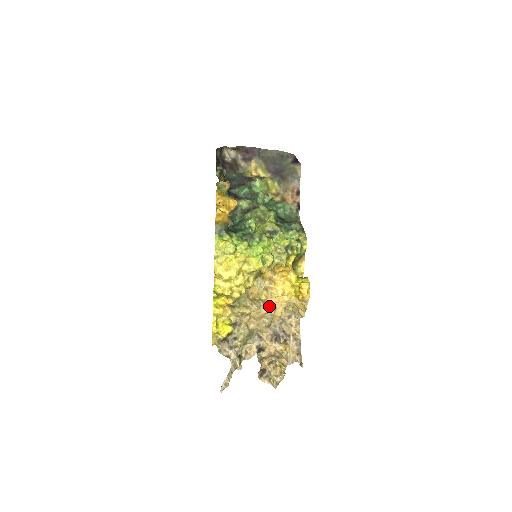
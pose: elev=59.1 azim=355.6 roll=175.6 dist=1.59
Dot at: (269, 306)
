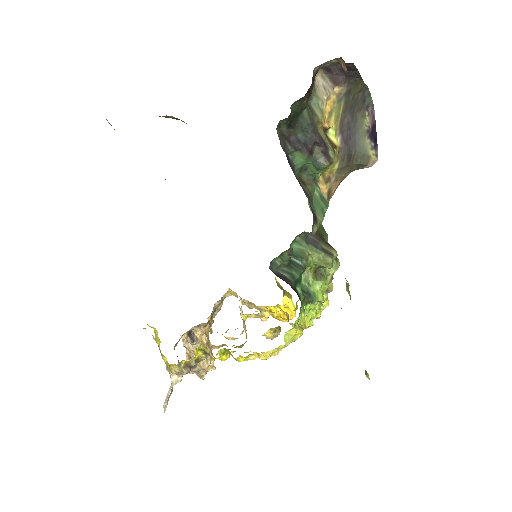
Dot at: occluded
